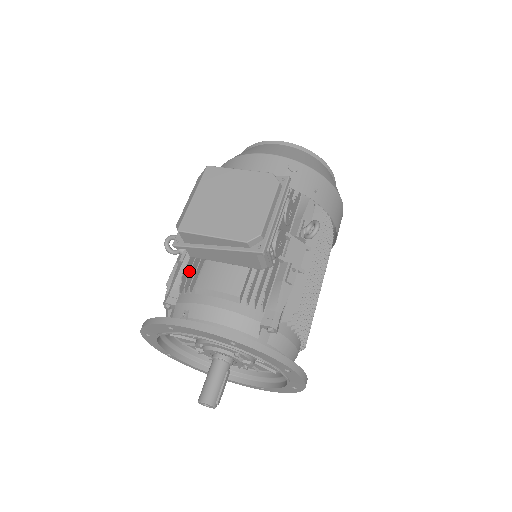
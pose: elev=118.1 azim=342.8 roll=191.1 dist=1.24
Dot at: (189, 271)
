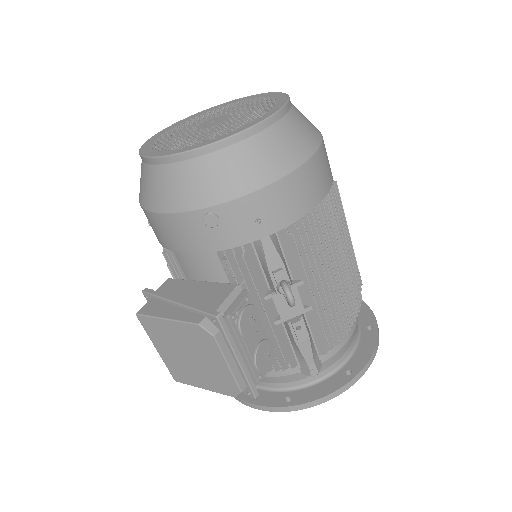
Dot at: occluded
